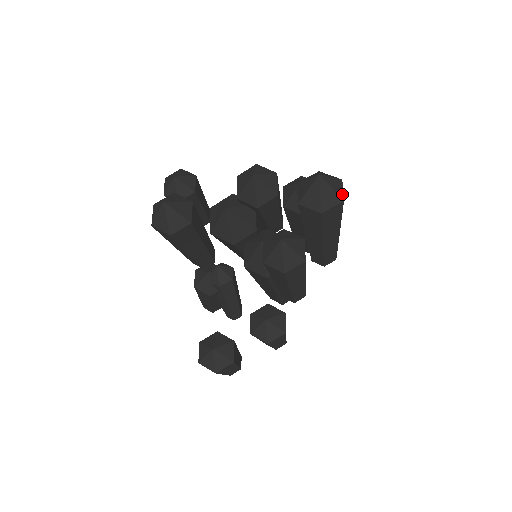
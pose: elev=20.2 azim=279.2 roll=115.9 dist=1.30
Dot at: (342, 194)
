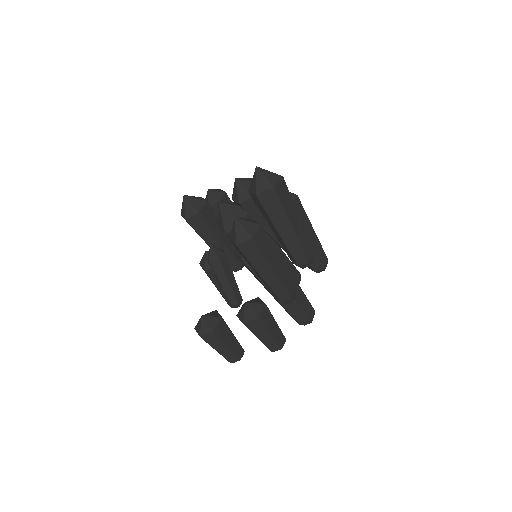
Dot at: (275, 183)
